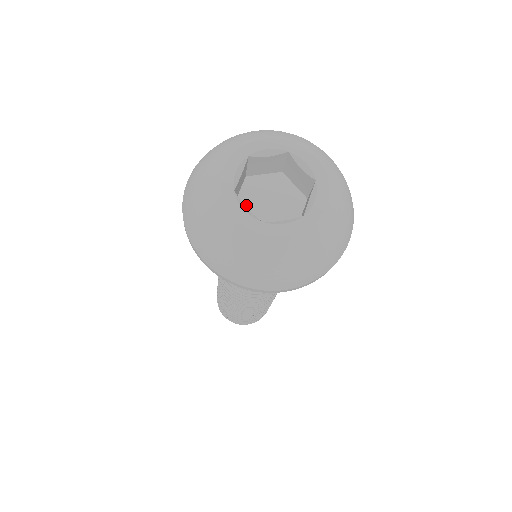
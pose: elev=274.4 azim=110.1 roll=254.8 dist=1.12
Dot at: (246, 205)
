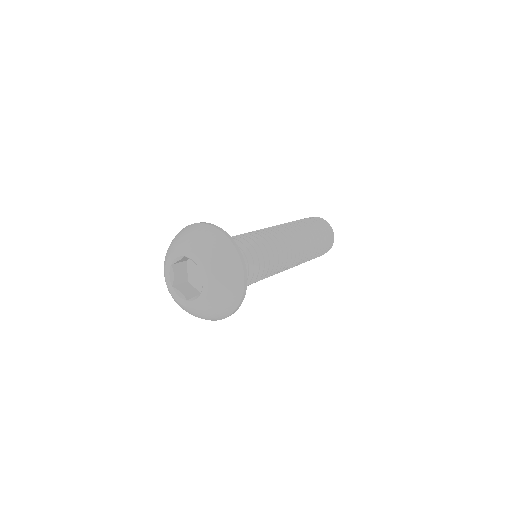
Dot at: (192, 264)
